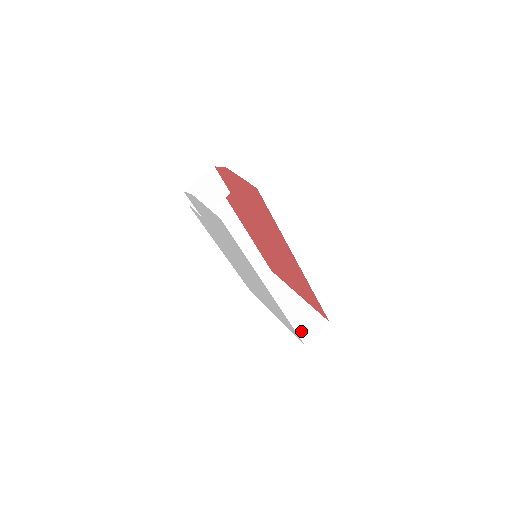
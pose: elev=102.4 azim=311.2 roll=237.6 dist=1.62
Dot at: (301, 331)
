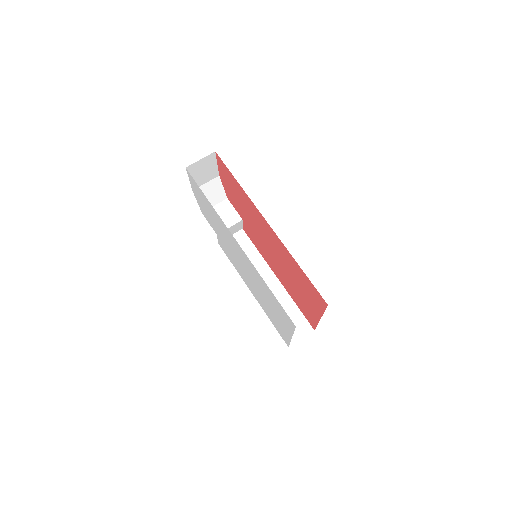
Dot at: occluded
